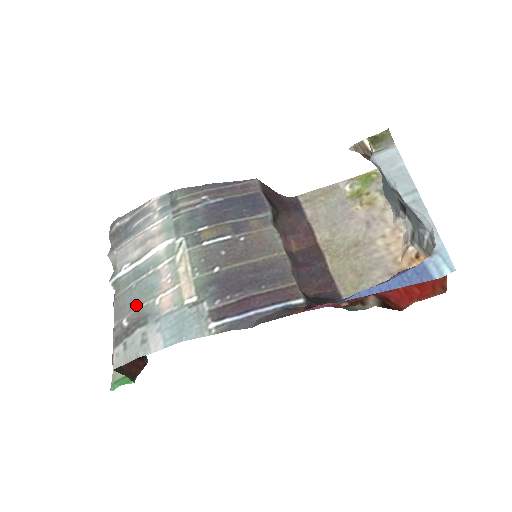
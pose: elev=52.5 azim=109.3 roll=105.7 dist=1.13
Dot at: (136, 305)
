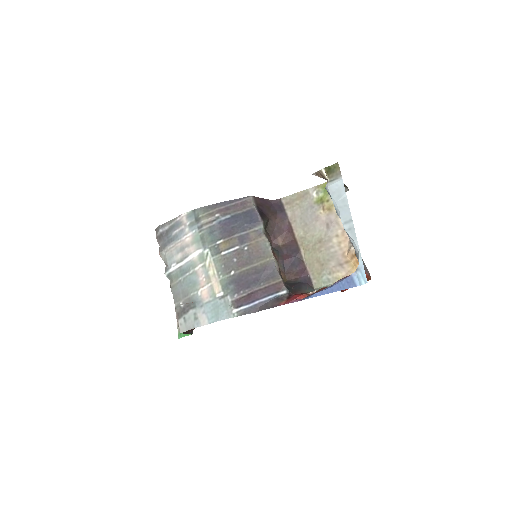
Dot at: (186, 294)
